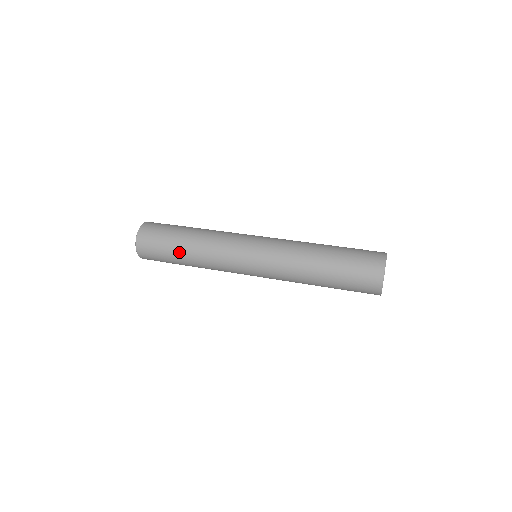
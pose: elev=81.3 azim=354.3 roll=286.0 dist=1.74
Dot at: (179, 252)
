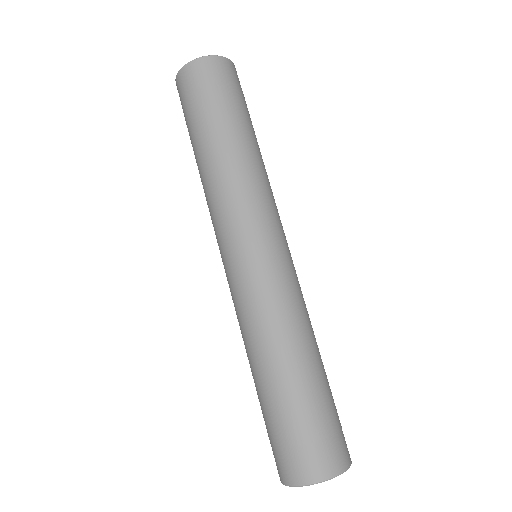
Dot at: (204, 137)
